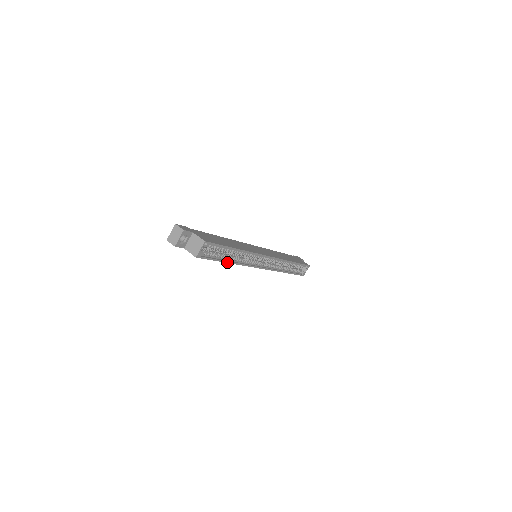
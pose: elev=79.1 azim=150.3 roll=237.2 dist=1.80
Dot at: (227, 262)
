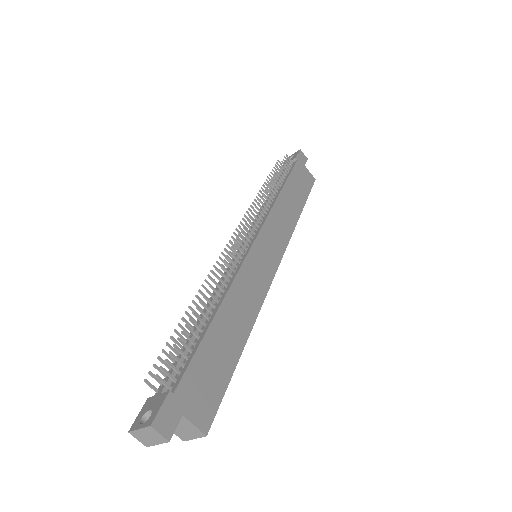
Dot at: occluded
